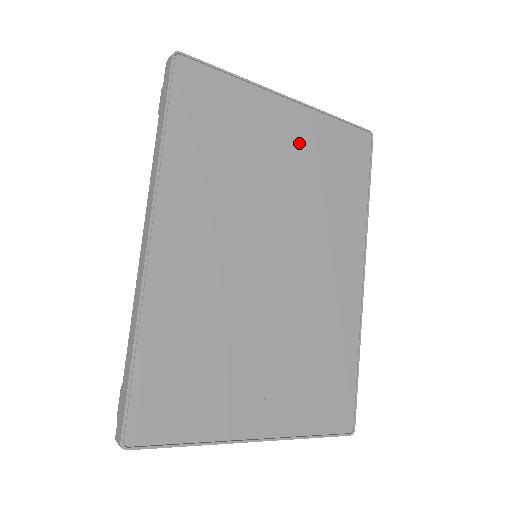
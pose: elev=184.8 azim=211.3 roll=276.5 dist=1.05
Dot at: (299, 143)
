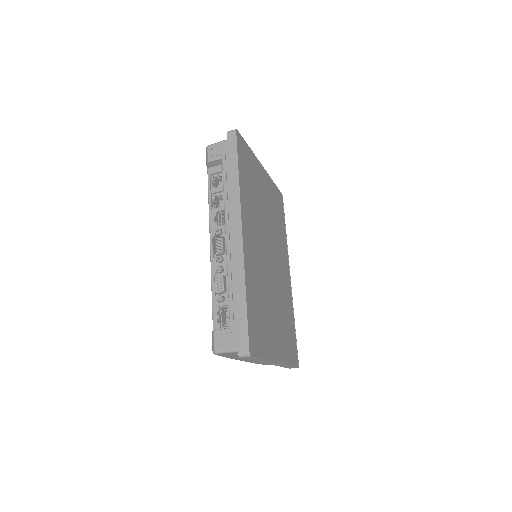
Dot at: (268, 193)
